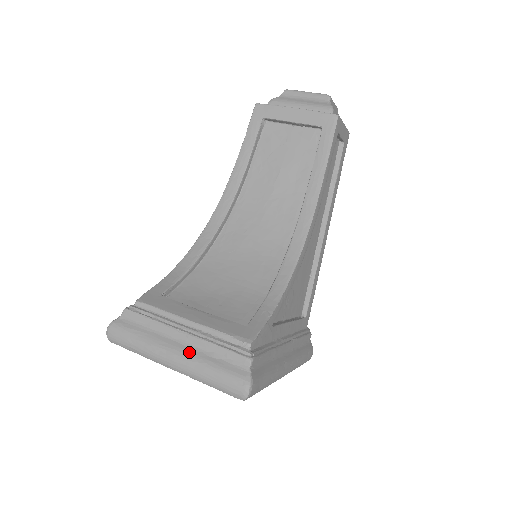
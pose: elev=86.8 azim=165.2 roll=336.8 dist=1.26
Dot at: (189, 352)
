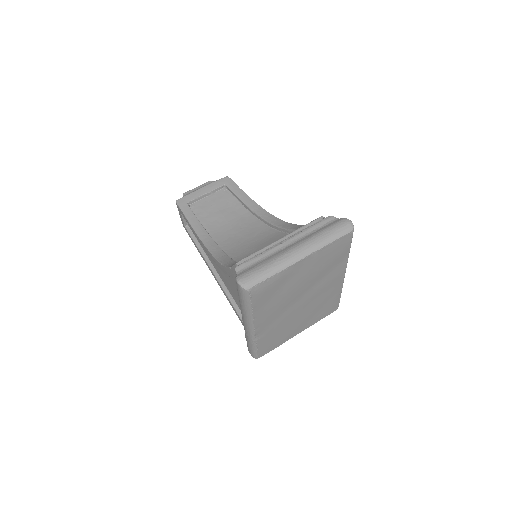
Dot at: (301, 241)
